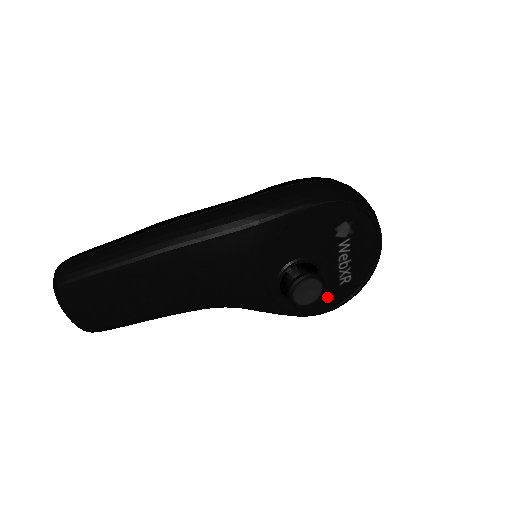
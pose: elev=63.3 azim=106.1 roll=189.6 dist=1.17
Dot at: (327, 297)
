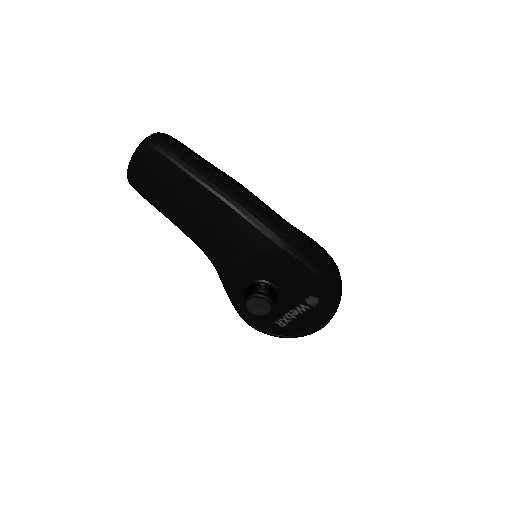
Dot at: (261, 320)
